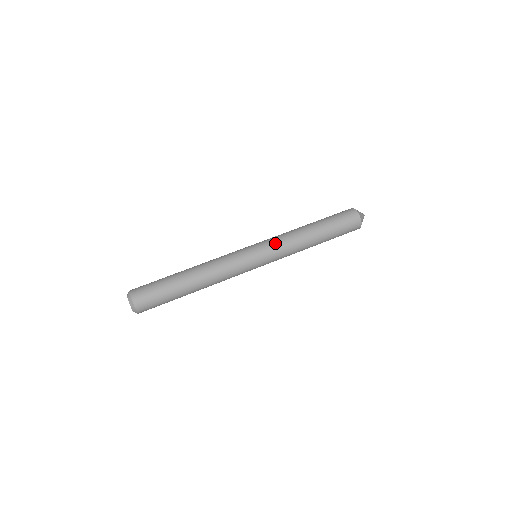
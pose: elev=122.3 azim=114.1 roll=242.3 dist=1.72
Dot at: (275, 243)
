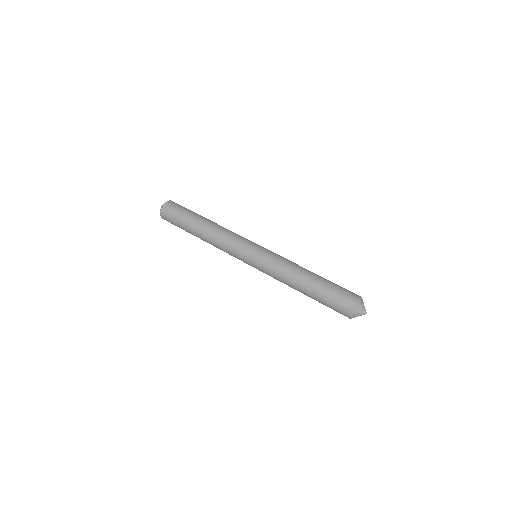
Dot at: (268, 262)
